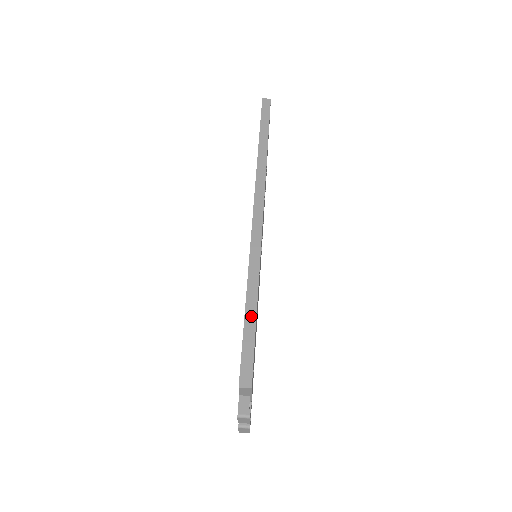
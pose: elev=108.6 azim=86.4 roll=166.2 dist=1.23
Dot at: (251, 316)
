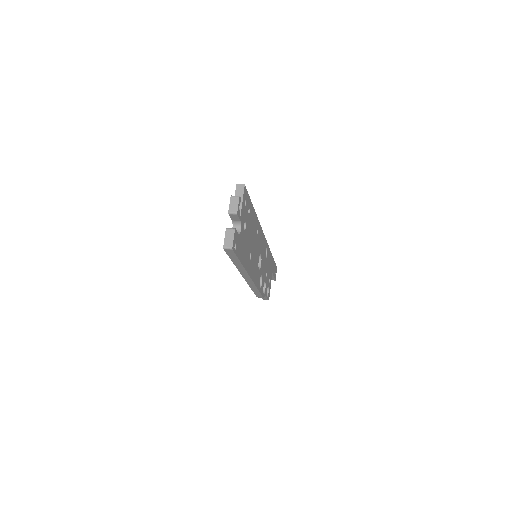
Dot at: occluded
